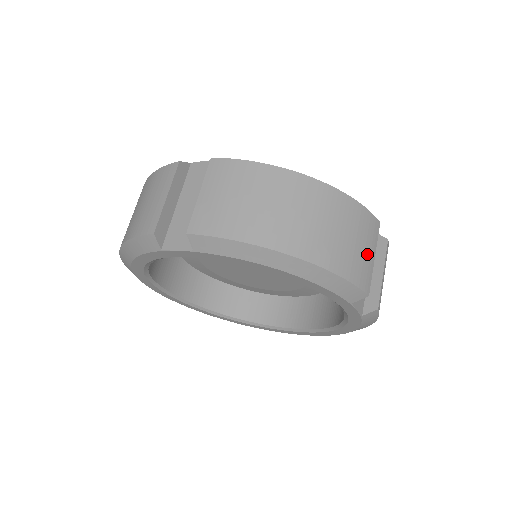
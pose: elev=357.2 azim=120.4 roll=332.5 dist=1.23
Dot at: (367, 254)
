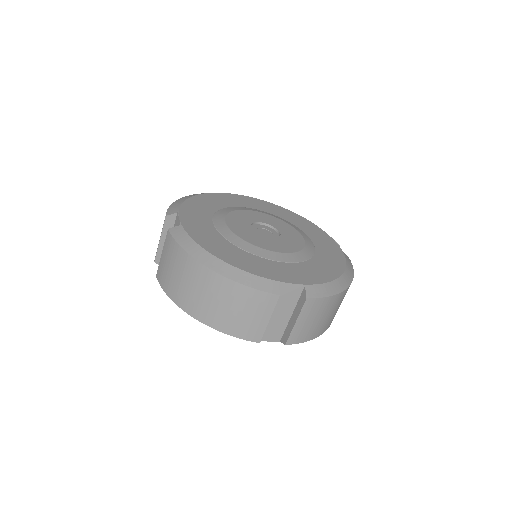
Dot at: (257, 319)
